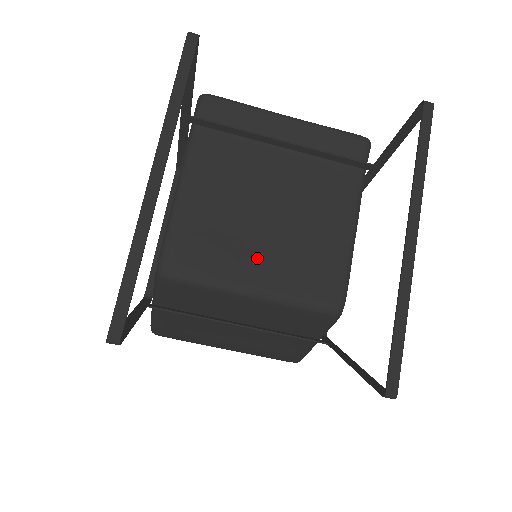
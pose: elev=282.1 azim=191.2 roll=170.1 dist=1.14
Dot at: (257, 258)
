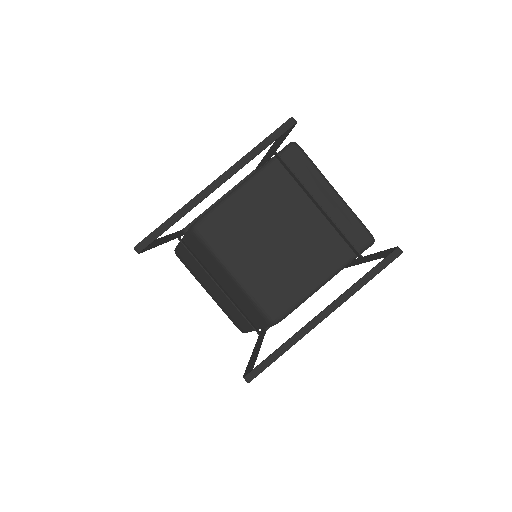
Dot at: (251, 259)
